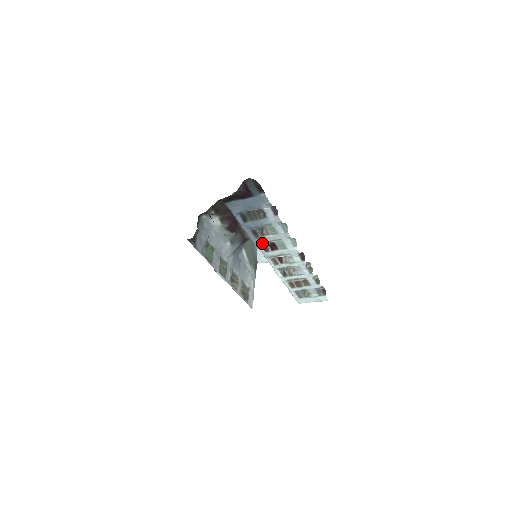
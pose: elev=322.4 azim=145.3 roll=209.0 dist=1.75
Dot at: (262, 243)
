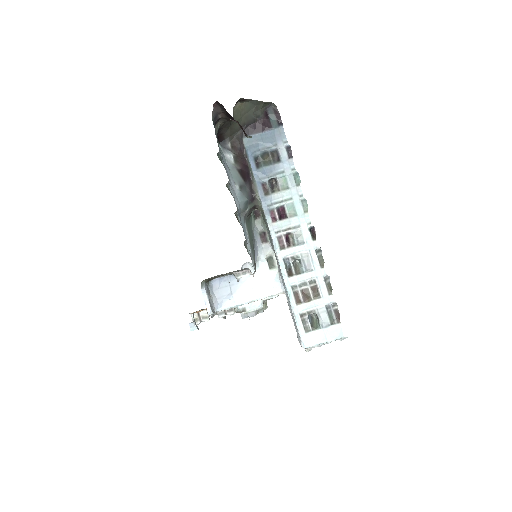
Dot at: (271, 206)
